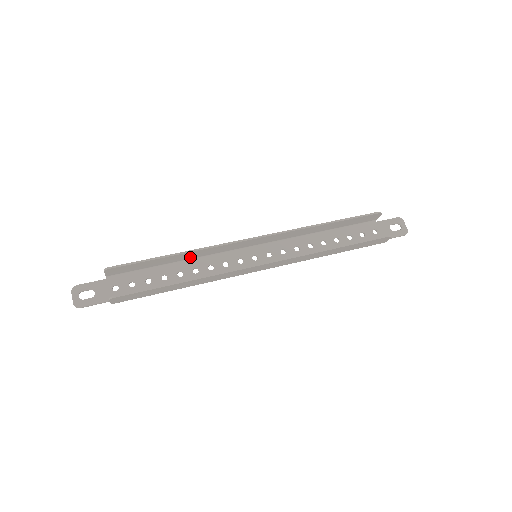
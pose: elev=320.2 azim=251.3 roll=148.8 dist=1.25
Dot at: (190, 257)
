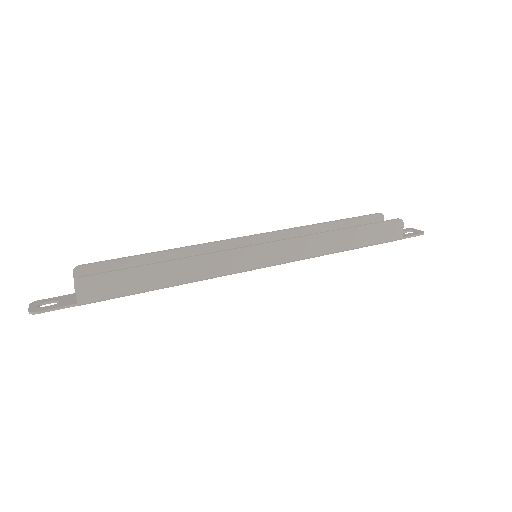
Dot at: occluded
